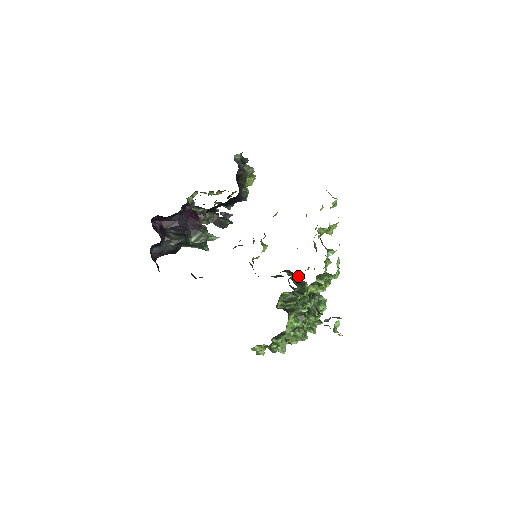
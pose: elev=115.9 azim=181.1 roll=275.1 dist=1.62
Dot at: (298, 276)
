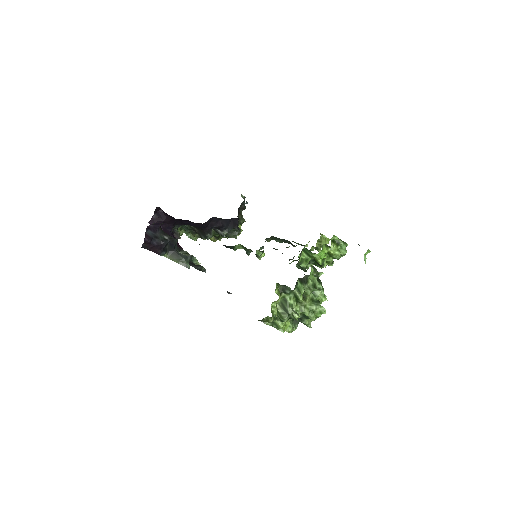
Dot at: occluded
